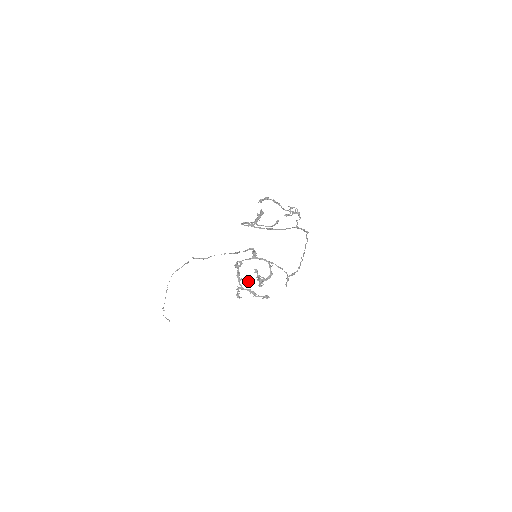
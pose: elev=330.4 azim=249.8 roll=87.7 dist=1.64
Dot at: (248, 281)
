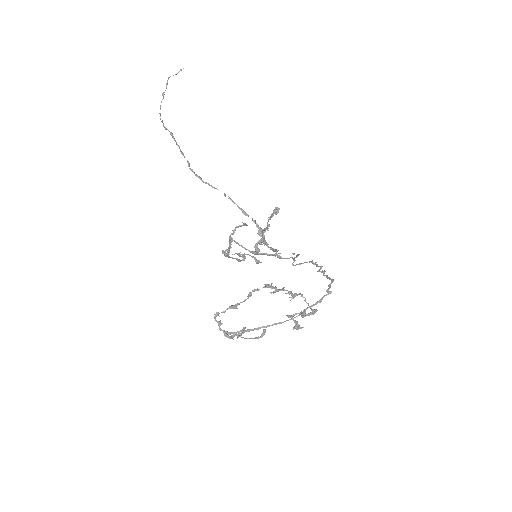
Dot at: occluded
